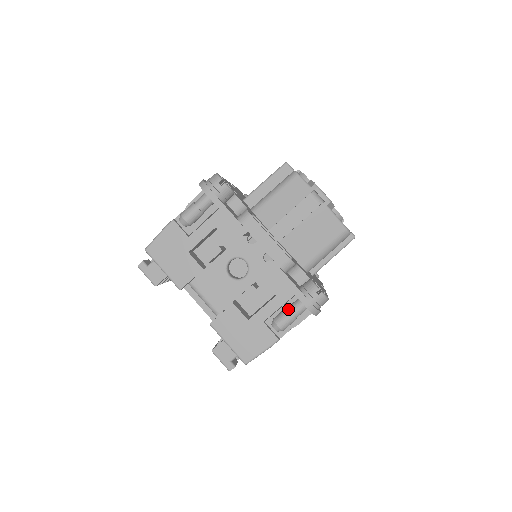
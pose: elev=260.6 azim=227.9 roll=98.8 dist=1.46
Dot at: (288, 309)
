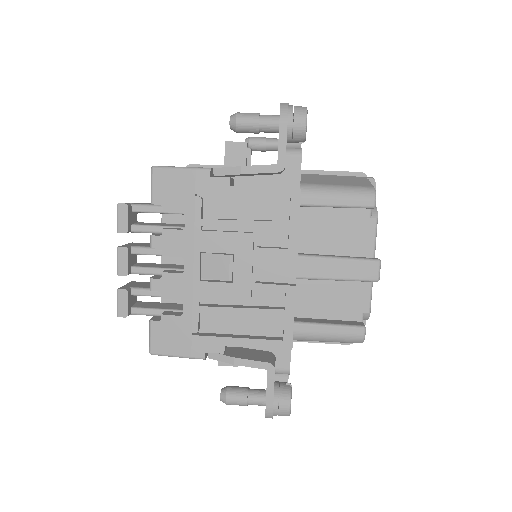
Dot at: occluded
